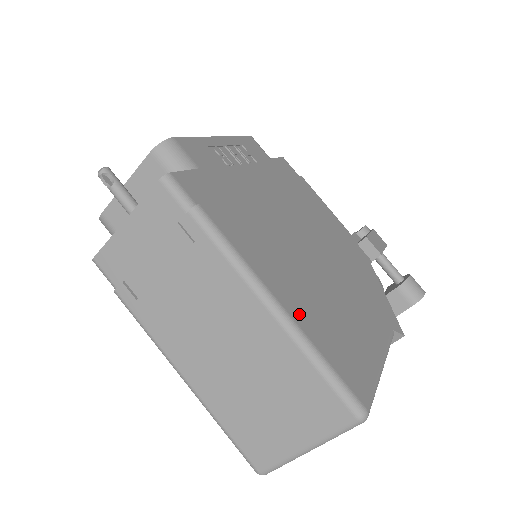
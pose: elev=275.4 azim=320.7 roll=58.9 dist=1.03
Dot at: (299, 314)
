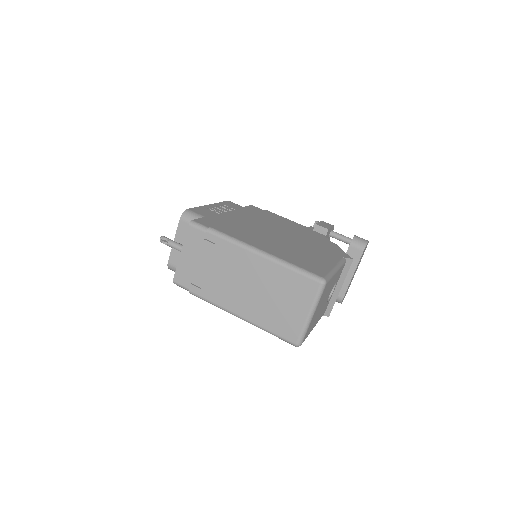
Dot at: (276, 254)
